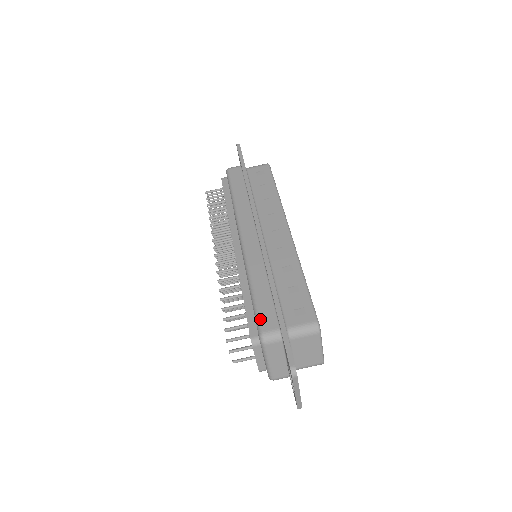
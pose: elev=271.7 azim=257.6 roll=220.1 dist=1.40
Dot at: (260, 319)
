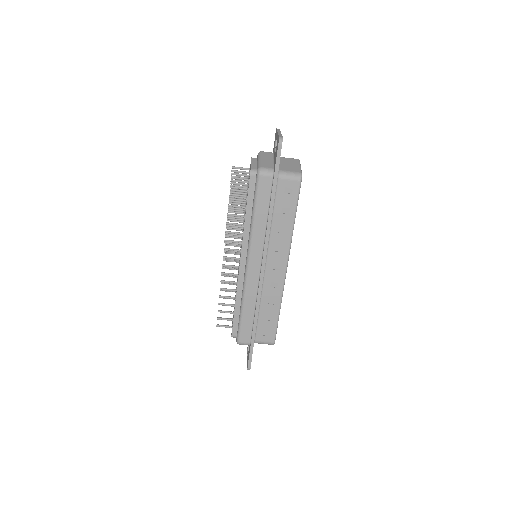
Dot at: (240, 334)
